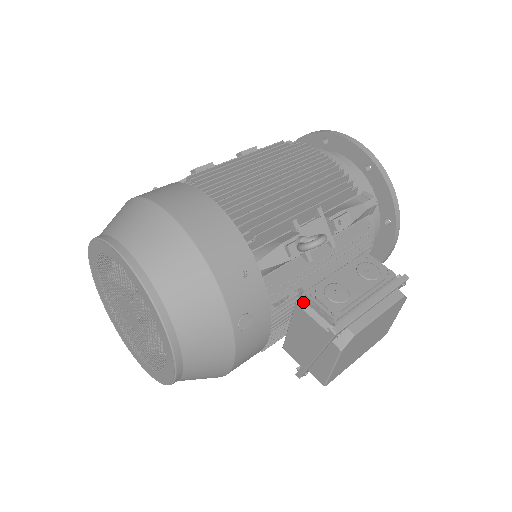
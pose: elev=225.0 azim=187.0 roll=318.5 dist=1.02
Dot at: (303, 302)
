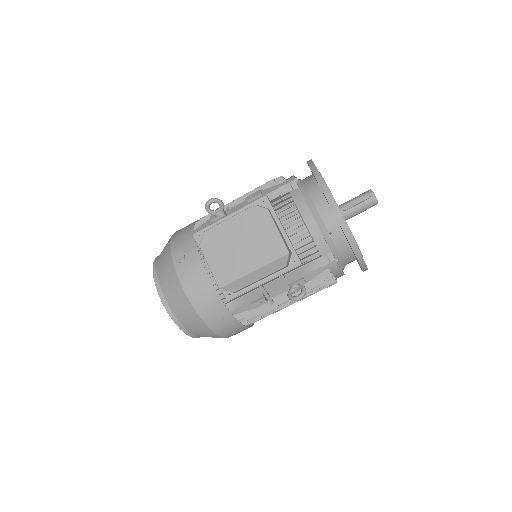
Dot at: occluded
